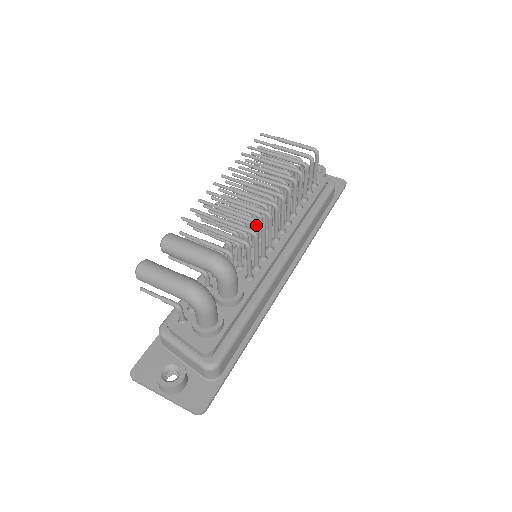
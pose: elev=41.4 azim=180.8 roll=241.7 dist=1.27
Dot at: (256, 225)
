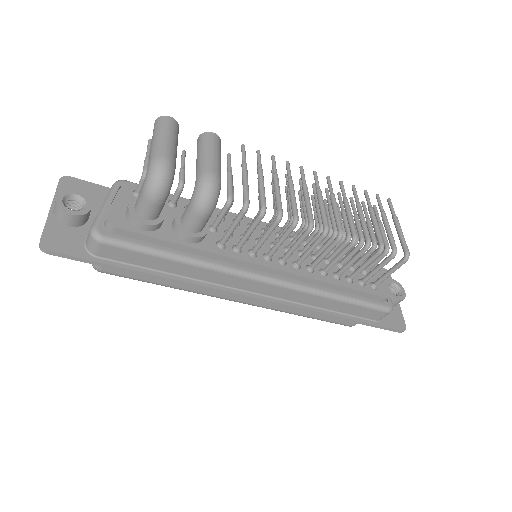
Dot at: (288, 238)
